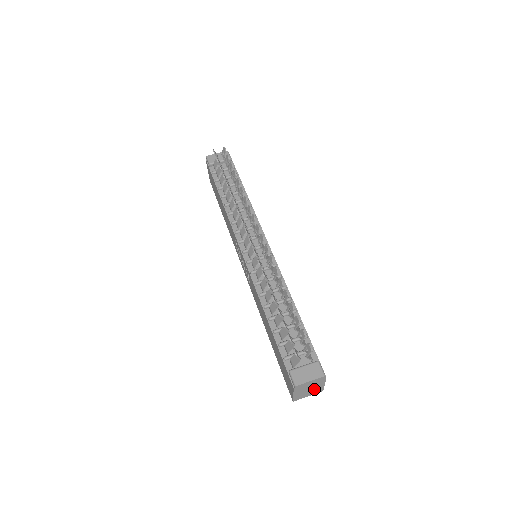
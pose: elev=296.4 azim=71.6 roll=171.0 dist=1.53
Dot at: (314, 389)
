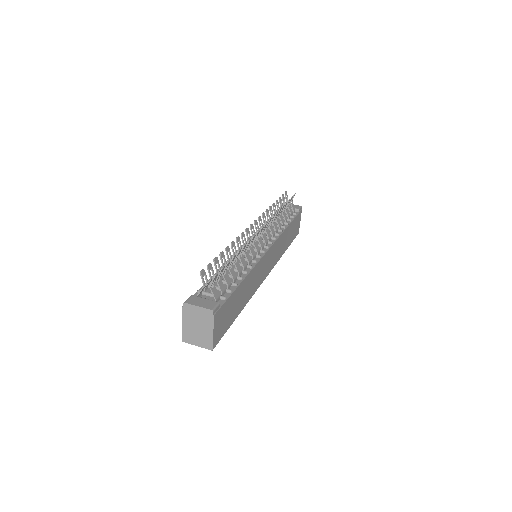
Dot at: (203, 334)
